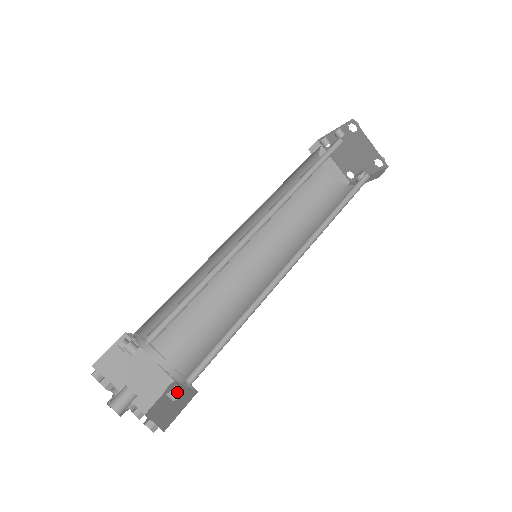
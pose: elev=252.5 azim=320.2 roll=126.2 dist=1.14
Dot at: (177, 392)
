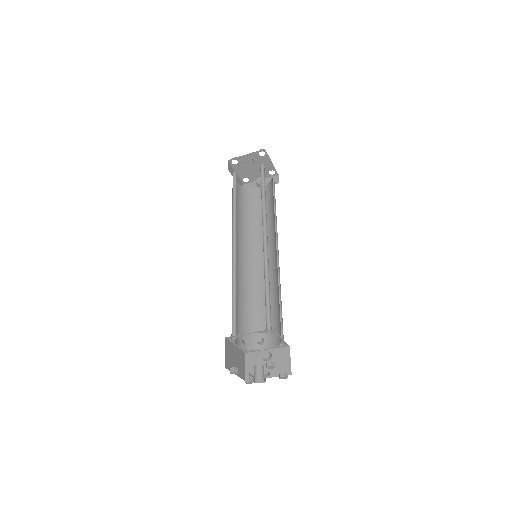
Dot at: (271, 354)
